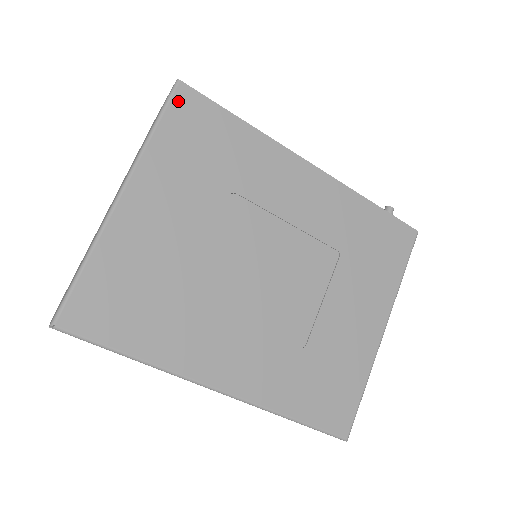
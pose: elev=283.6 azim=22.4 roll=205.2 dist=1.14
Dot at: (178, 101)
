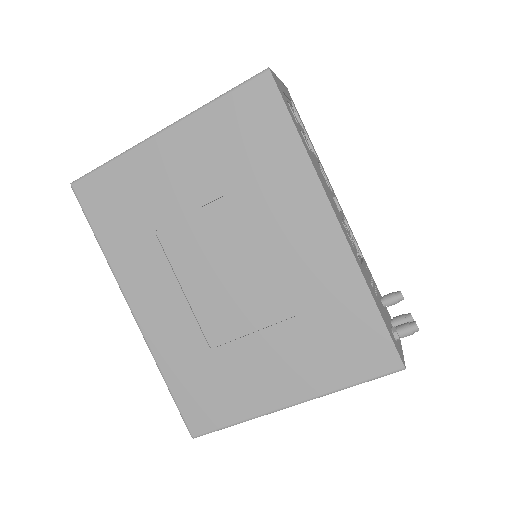
Dot at: (255, 86)
